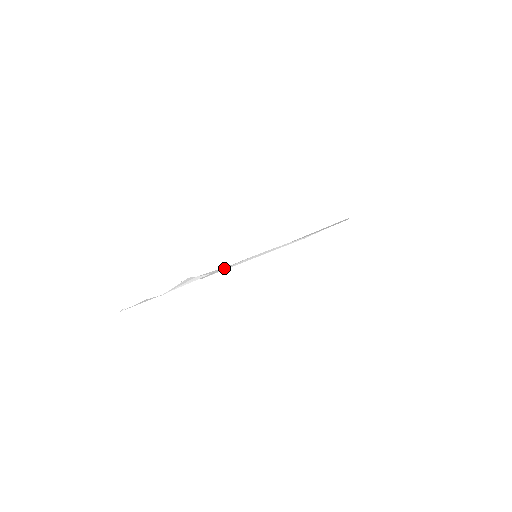
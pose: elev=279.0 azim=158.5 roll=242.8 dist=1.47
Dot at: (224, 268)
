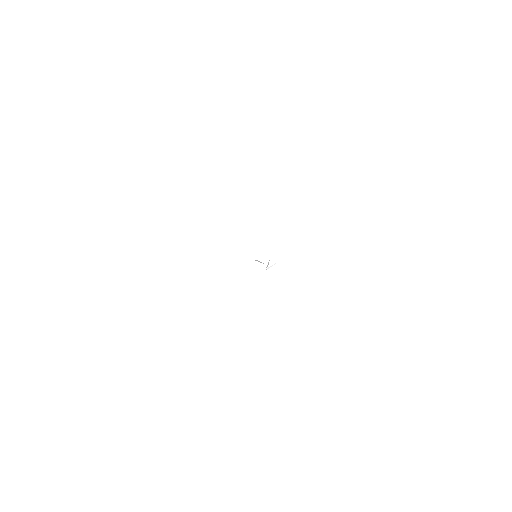
Dot at: occluded
